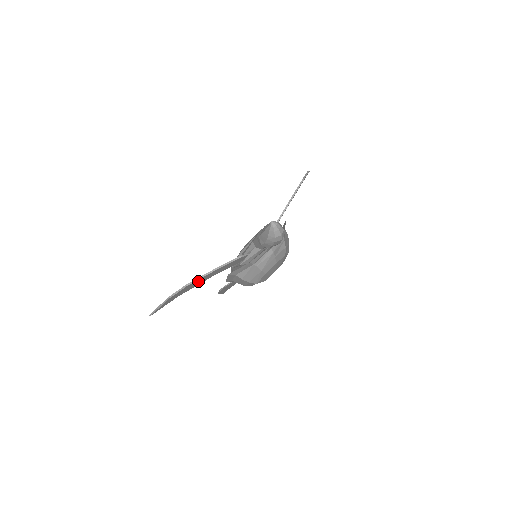
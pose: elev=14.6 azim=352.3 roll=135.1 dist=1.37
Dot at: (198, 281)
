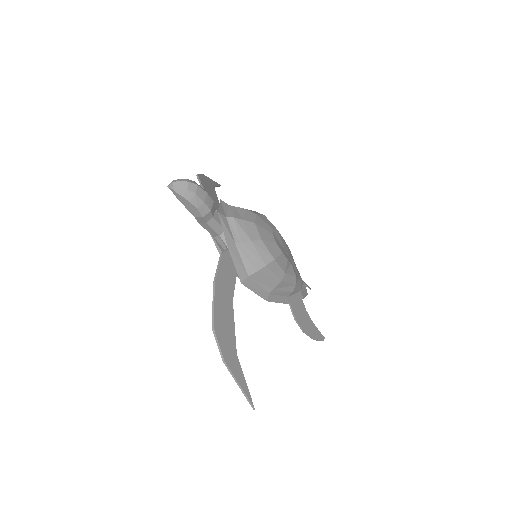
Dot at: (221, 315)
